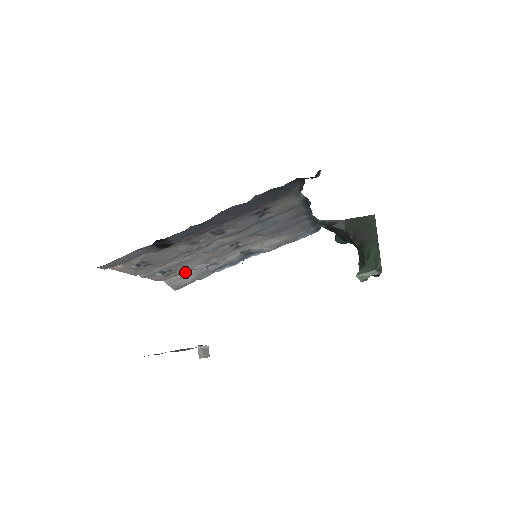
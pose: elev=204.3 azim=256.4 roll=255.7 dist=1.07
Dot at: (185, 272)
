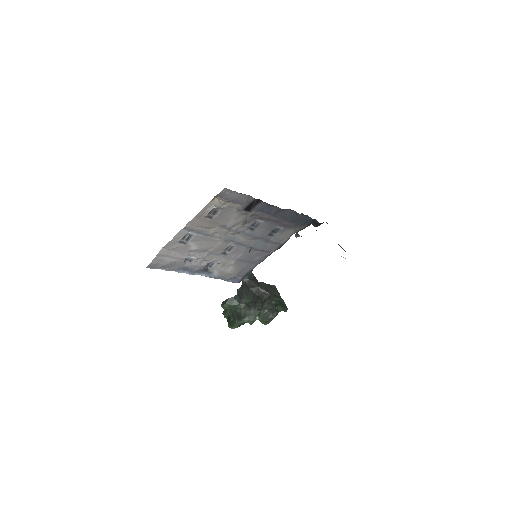
Dot at: (177, 252)
